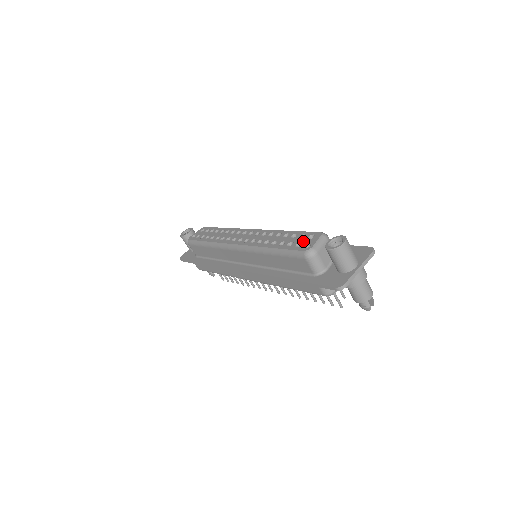
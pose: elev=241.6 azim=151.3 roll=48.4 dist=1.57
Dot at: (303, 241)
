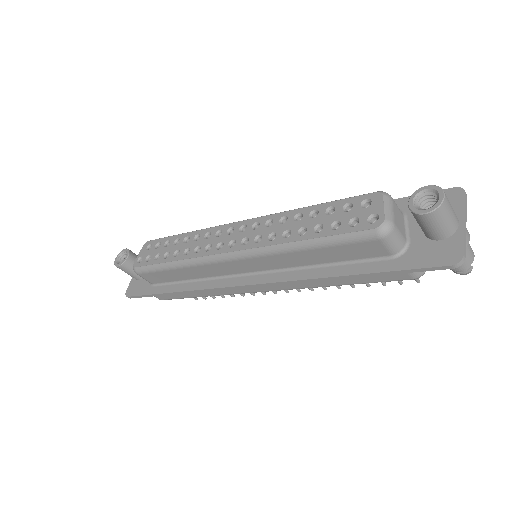
Dot at: (357, 214)
